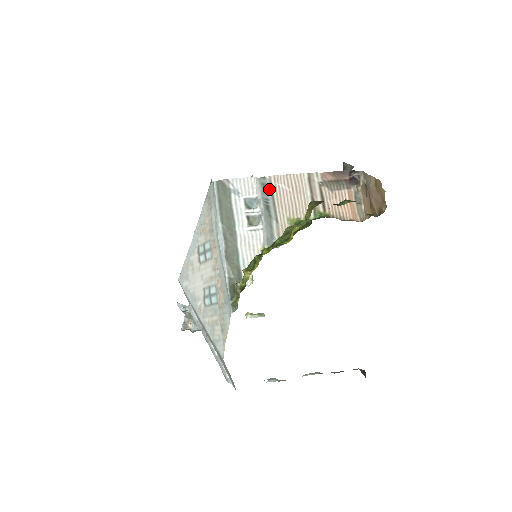
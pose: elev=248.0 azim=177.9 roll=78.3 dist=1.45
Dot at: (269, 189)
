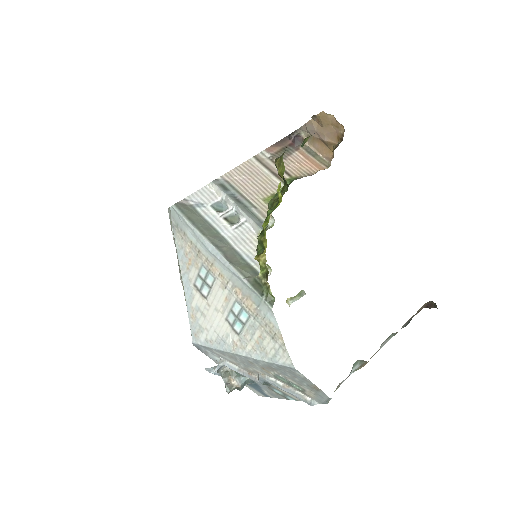
Dot at: (228, 186)
